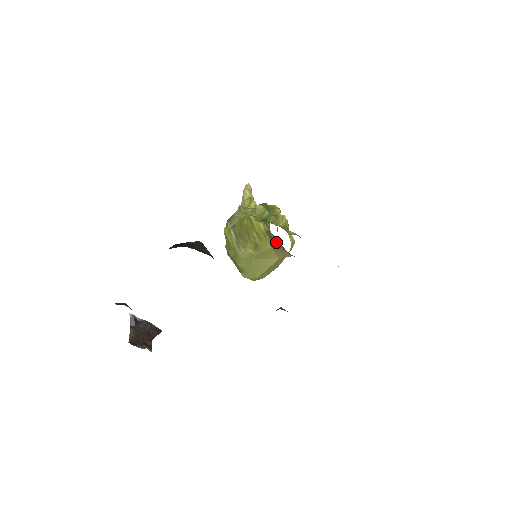
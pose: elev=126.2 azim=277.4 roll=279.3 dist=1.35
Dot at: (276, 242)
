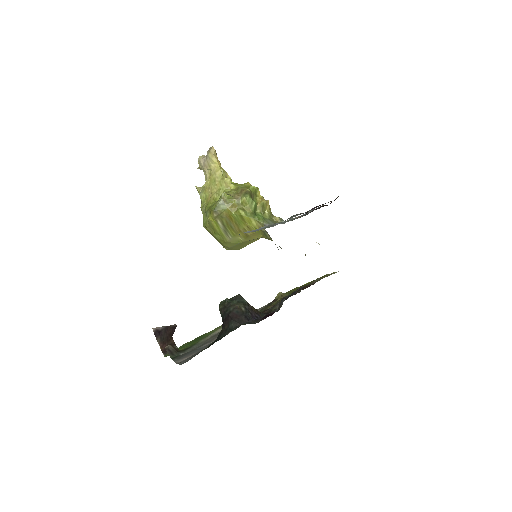
Dot at: (271, 239)
